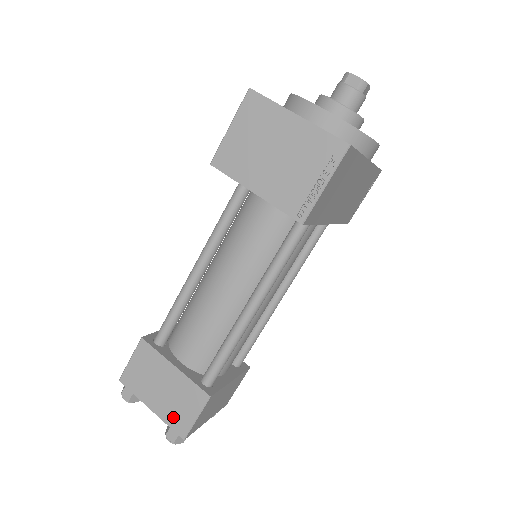
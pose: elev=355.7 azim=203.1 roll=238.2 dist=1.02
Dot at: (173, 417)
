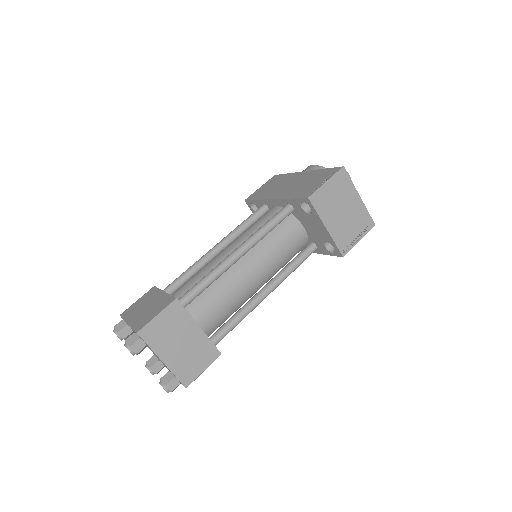
Dot at: (183, 369)
